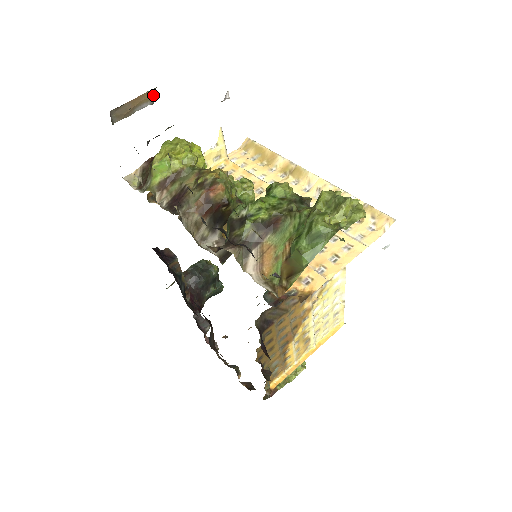
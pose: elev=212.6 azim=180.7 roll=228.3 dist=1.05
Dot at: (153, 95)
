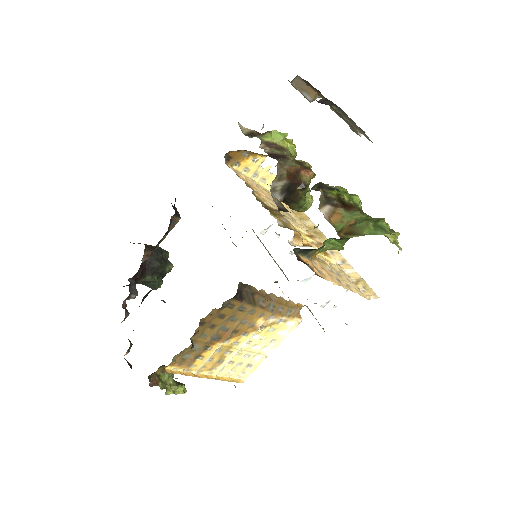
Dot at: occluded
